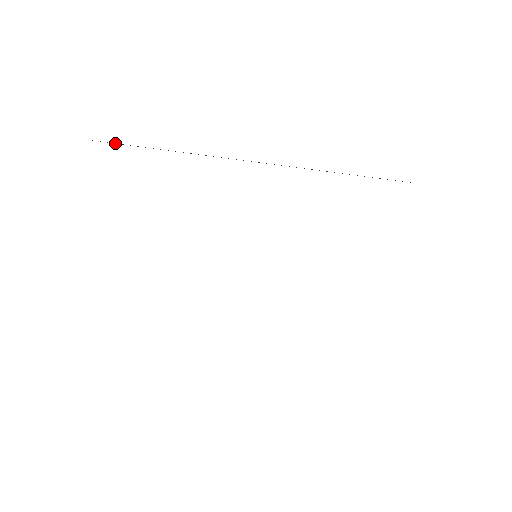
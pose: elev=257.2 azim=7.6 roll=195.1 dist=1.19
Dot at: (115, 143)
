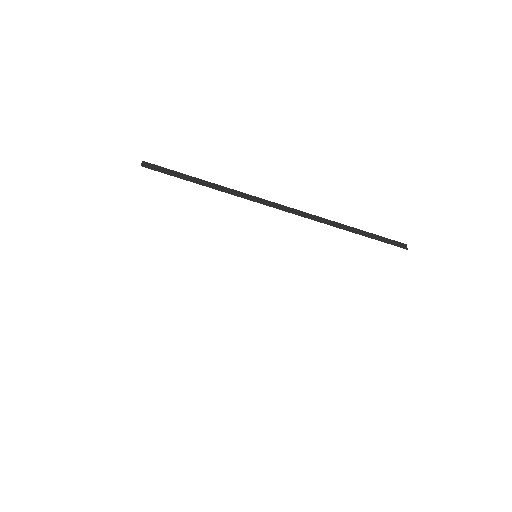
Dot at: (161, 168)
